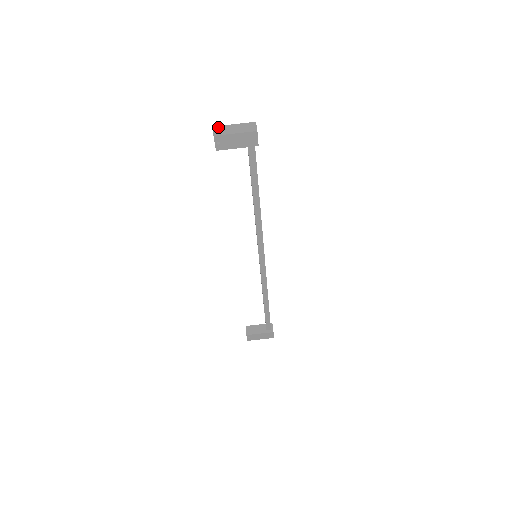
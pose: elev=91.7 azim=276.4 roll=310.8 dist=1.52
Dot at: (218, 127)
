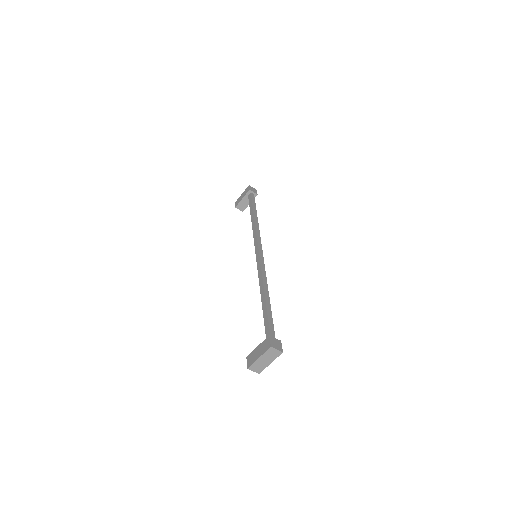
Dot at: (252, 367)
